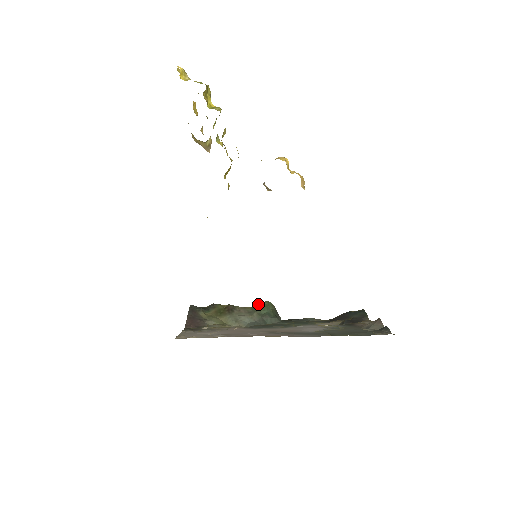
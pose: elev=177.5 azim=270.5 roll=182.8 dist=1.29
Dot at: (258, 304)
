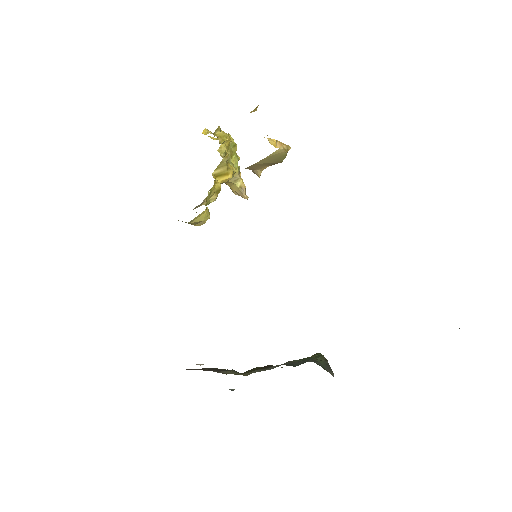
Dot at: occluded
